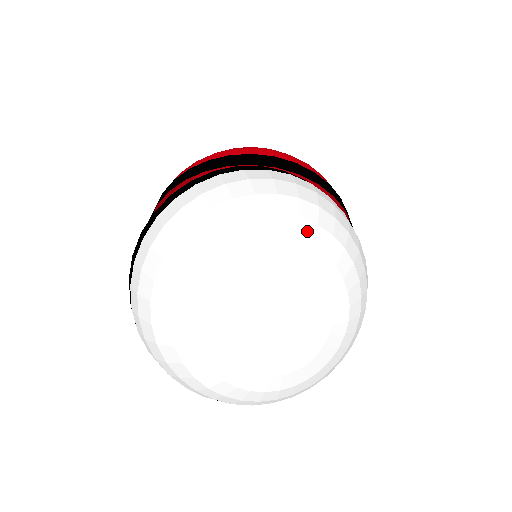
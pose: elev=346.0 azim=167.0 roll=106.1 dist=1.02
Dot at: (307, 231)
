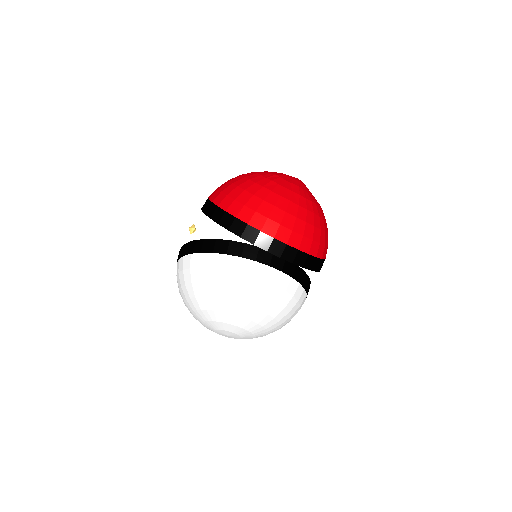
Dot at: (252, 313)
